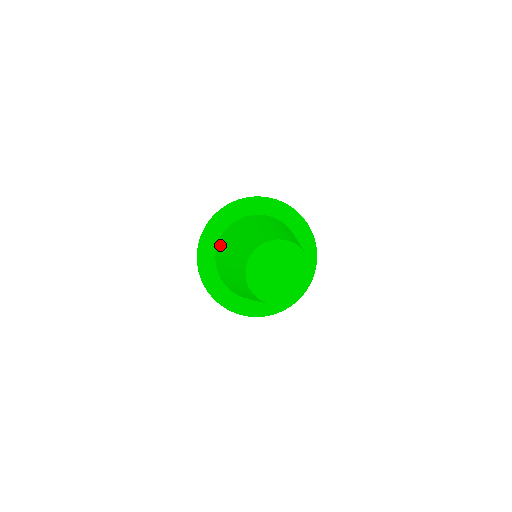
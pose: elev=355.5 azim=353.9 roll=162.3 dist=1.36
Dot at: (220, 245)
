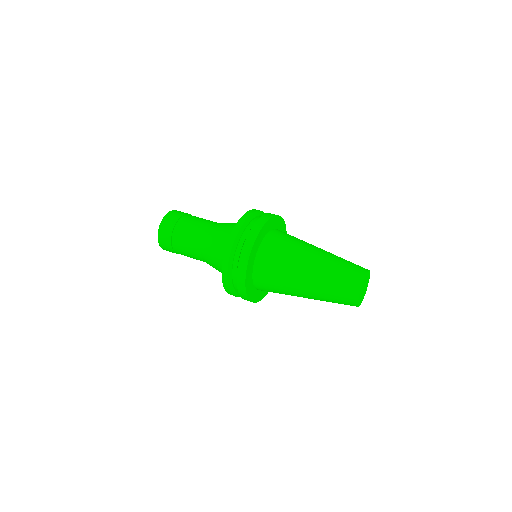
Dot at: (266, 280)
